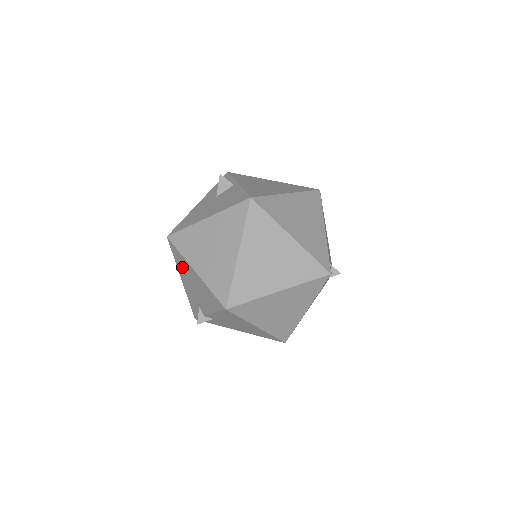
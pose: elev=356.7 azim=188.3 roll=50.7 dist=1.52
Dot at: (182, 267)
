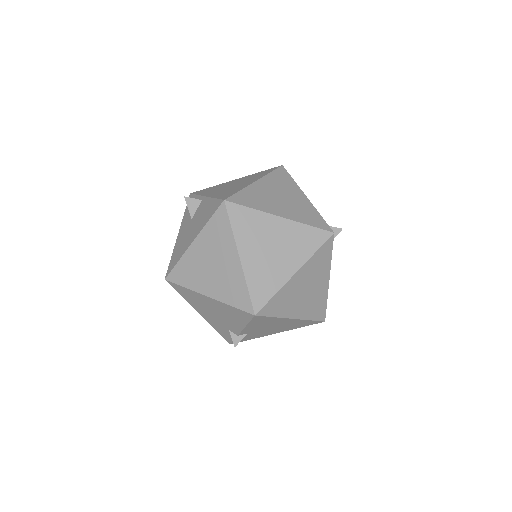
Dot at: (193, 300)
